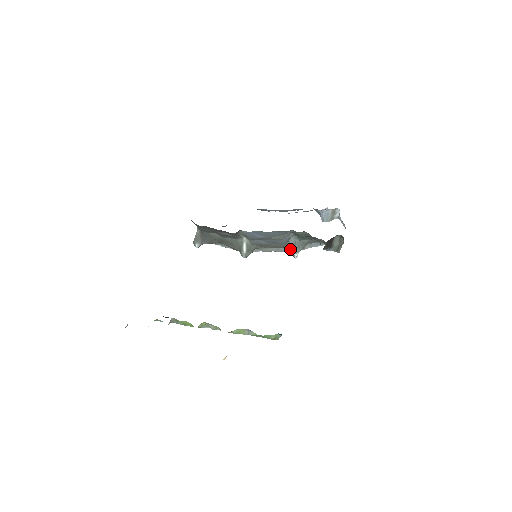
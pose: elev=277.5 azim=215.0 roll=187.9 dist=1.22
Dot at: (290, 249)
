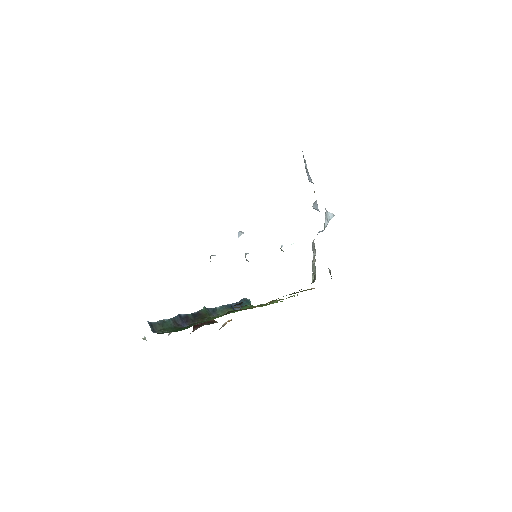
Dot at: occluded
